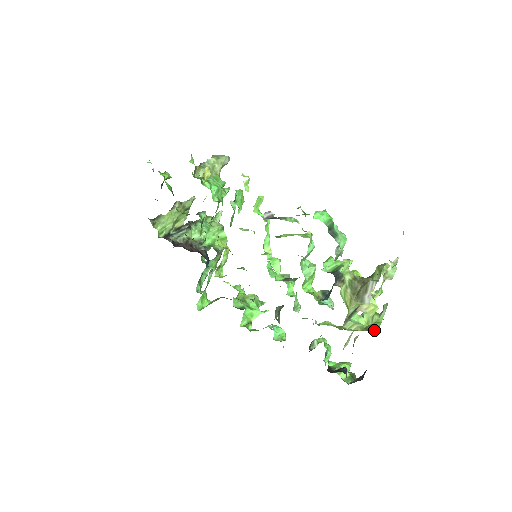
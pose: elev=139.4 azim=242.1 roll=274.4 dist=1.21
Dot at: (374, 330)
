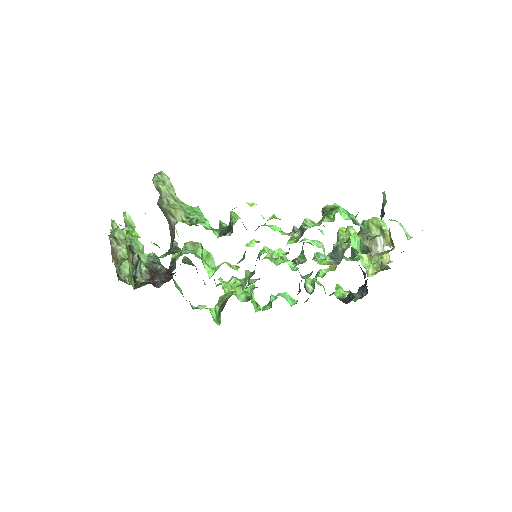
Dot at: (386, 266)
